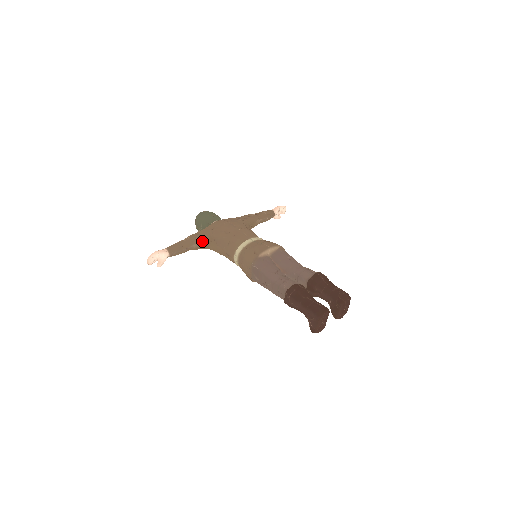
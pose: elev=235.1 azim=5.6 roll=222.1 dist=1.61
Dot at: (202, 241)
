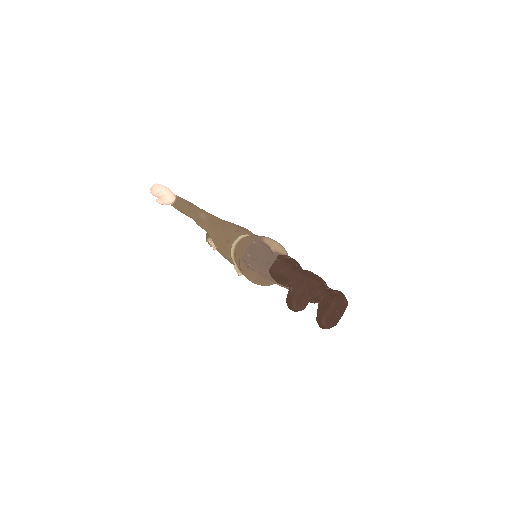
Dot at: (211, 218)
